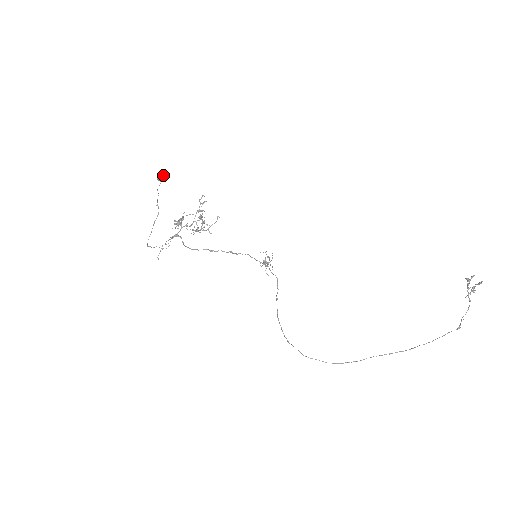
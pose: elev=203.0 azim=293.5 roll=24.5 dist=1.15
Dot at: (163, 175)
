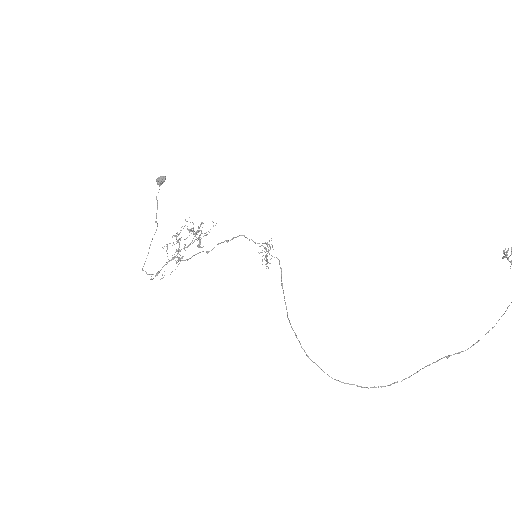
Dot at: (162, 176)
